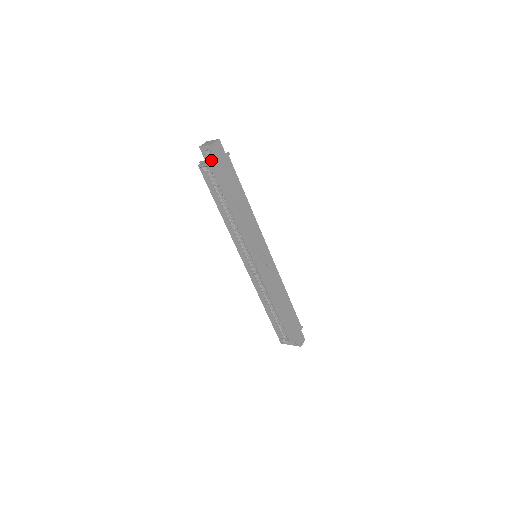
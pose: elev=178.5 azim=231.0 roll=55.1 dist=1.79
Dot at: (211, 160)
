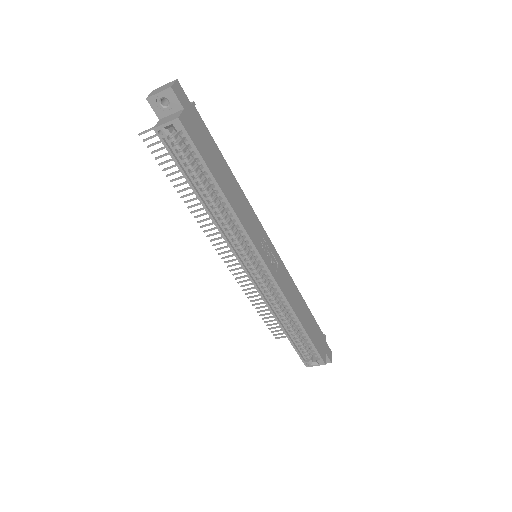
Dot at: (173, 115)
